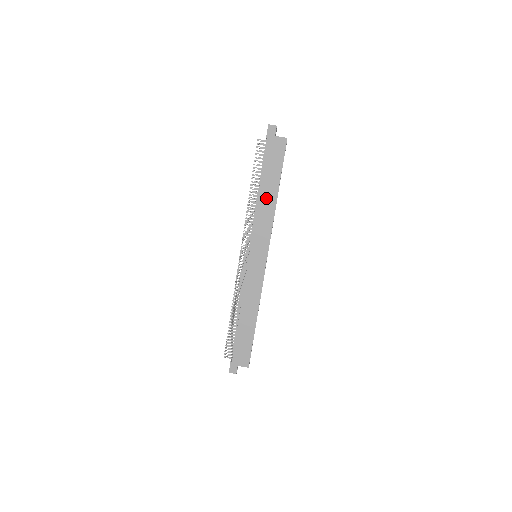
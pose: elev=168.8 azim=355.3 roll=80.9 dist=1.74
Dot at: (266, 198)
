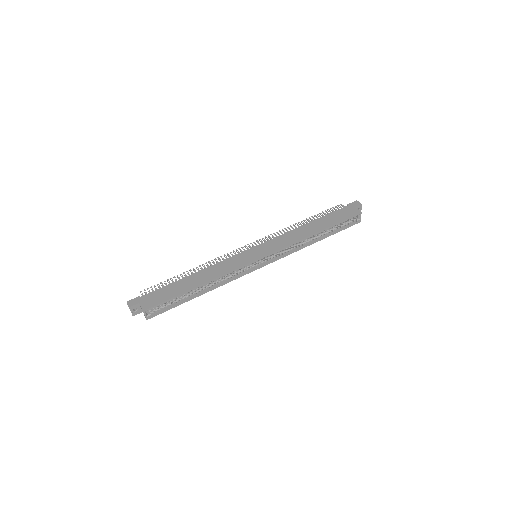
Dot at: (308, 229)
